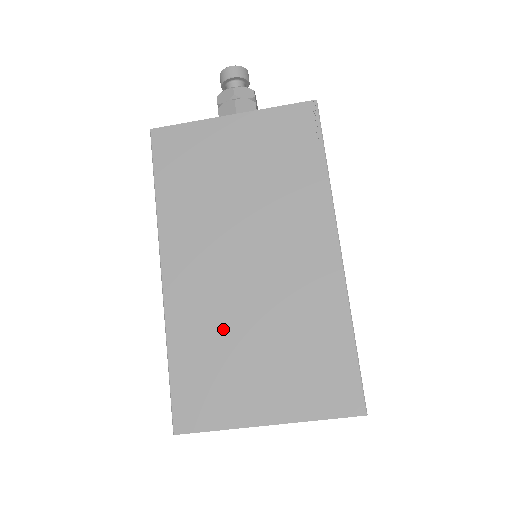
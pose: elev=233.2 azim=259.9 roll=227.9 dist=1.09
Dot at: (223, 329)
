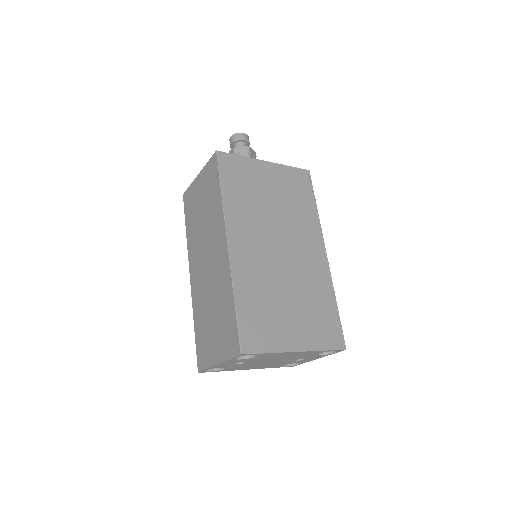
Dot at: (269, 288)
